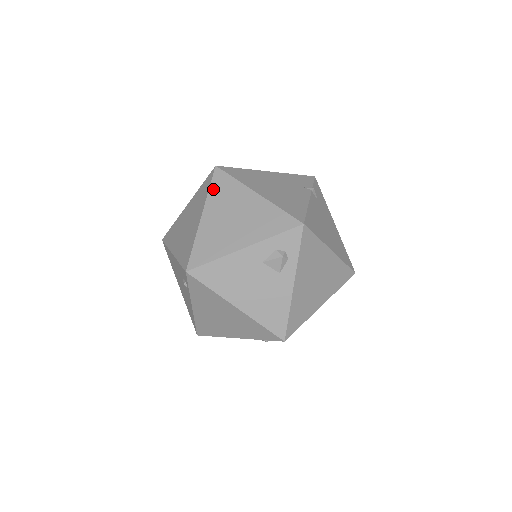
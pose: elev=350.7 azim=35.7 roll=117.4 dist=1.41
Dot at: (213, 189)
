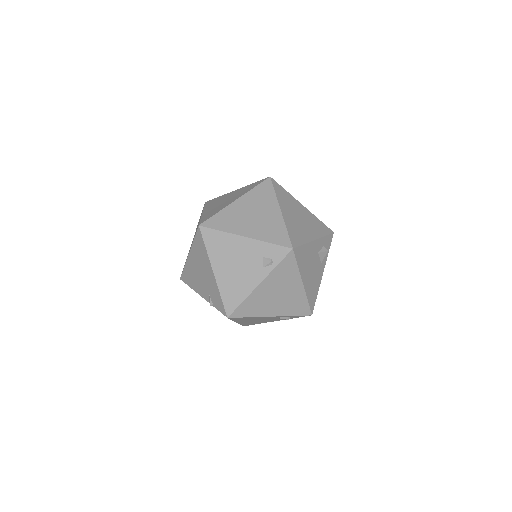
Dot at: (278, 193)
